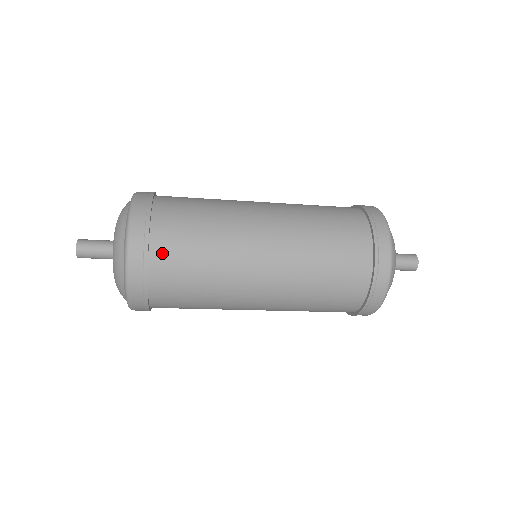
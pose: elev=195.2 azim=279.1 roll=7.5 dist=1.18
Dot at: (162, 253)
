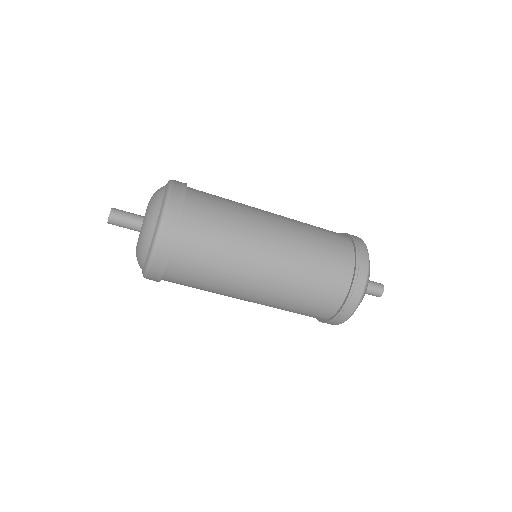
Dot at: (196, 194)
